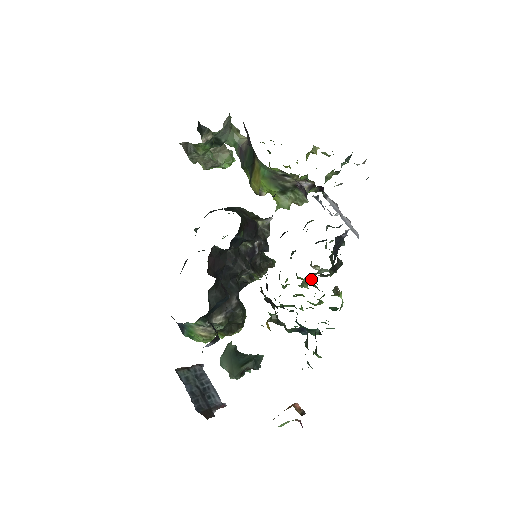
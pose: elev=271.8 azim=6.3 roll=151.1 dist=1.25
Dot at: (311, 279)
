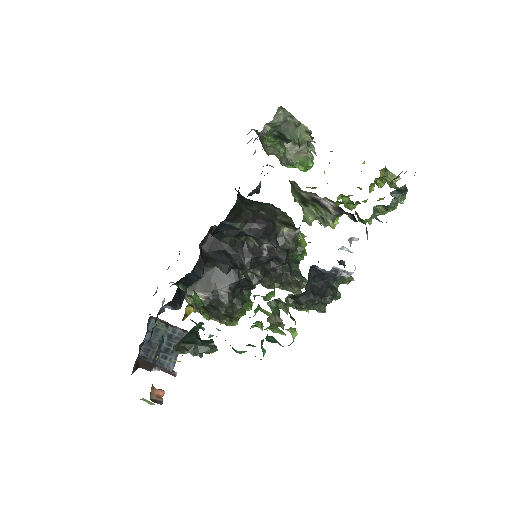
Dot at: (280, 302)
